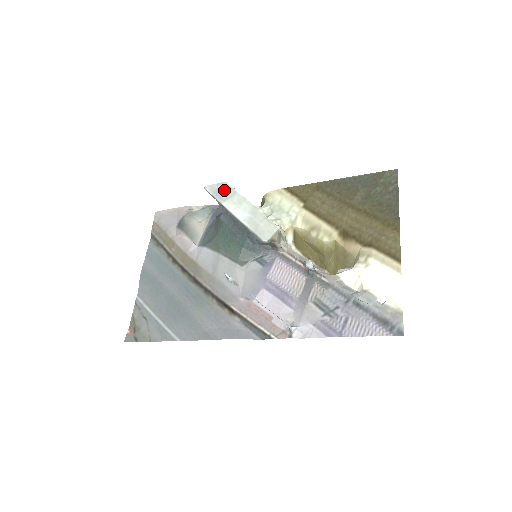
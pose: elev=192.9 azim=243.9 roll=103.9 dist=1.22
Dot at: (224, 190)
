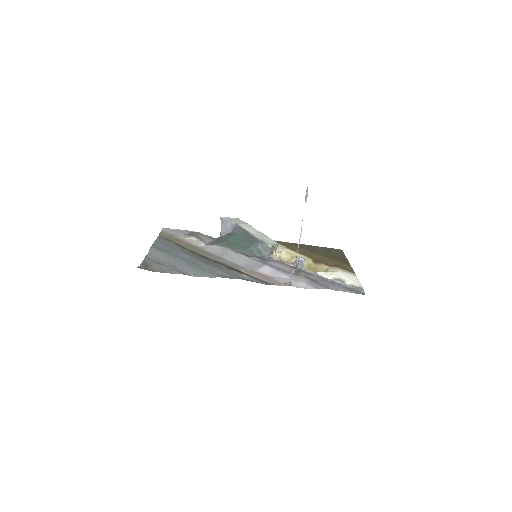
Dot at: (238, 220)
